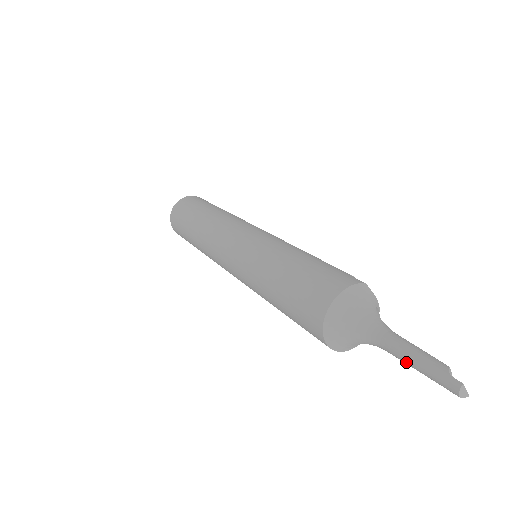
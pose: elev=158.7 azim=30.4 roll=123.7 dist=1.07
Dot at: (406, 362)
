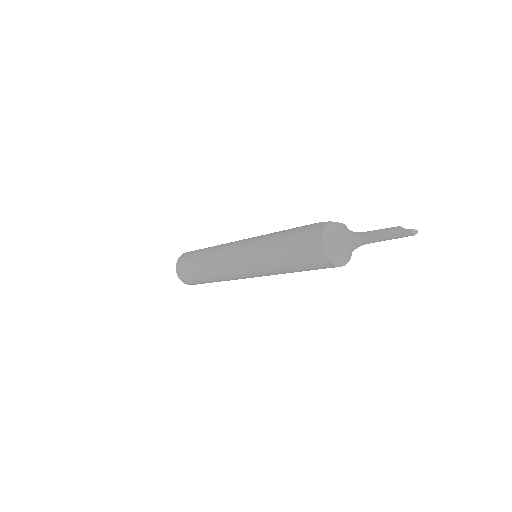
Dot at: occluded
